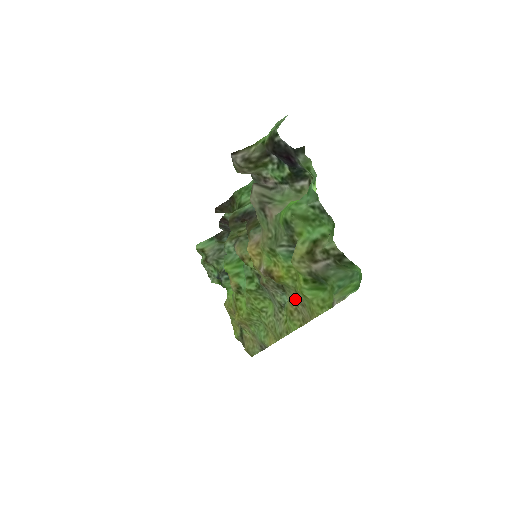
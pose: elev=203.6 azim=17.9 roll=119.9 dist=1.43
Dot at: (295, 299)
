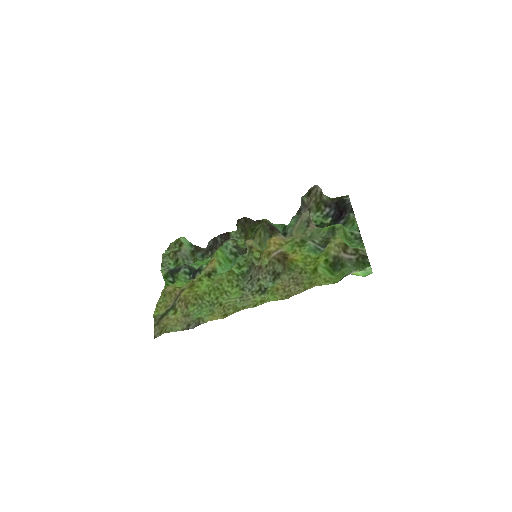
Dot at: (291, 280)
